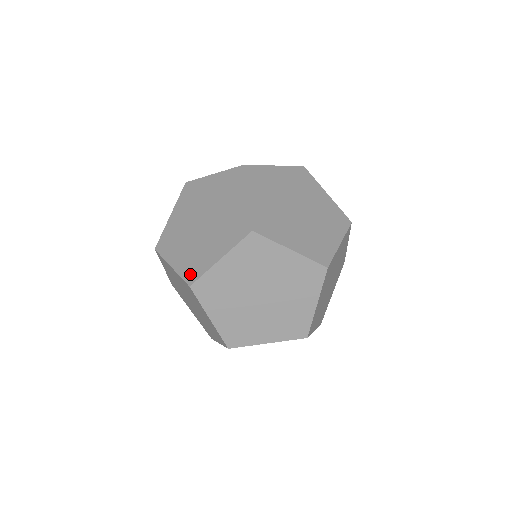
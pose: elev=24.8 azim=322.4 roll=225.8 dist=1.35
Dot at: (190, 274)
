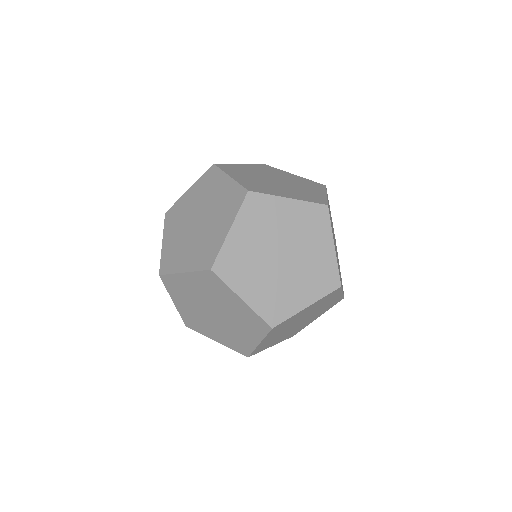
Dot at: (272, 315)
